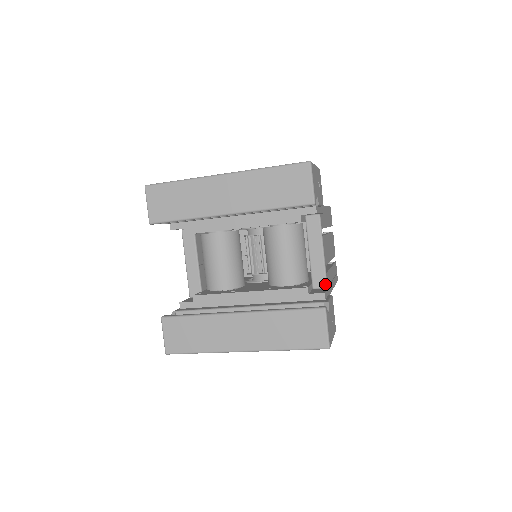
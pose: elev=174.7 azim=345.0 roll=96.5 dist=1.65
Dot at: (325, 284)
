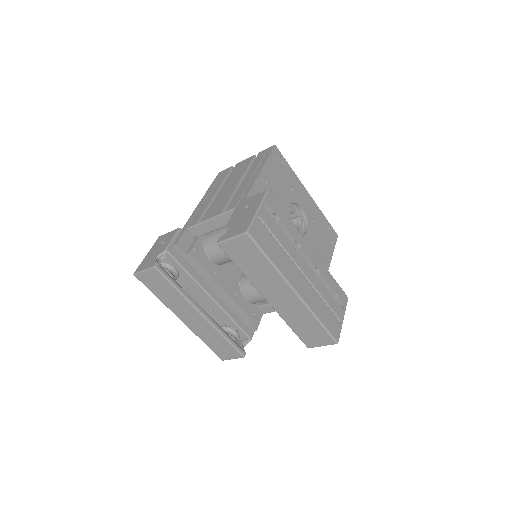
Dot at: (265, 313)
